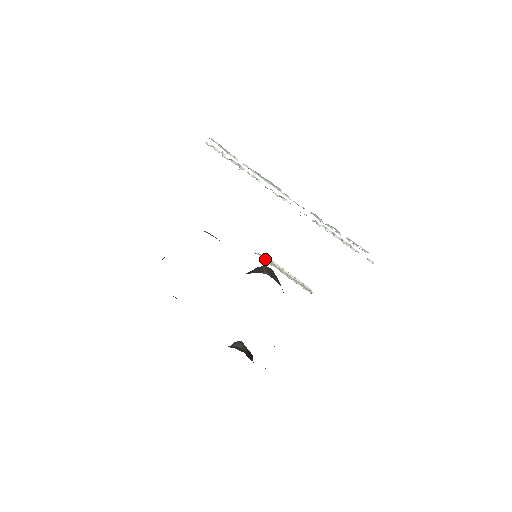
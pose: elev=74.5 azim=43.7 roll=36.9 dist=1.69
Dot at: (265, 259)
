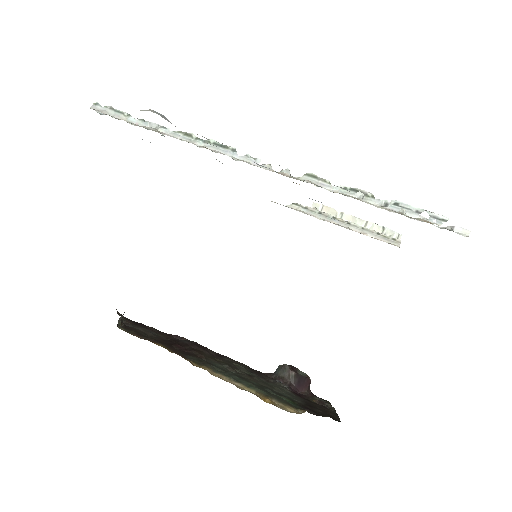
Dot at: (307, 210)
